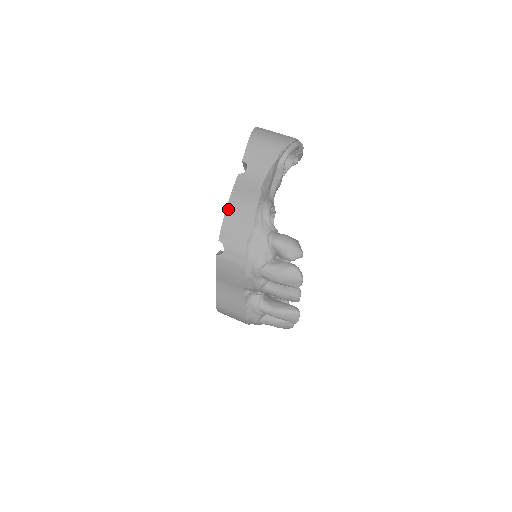
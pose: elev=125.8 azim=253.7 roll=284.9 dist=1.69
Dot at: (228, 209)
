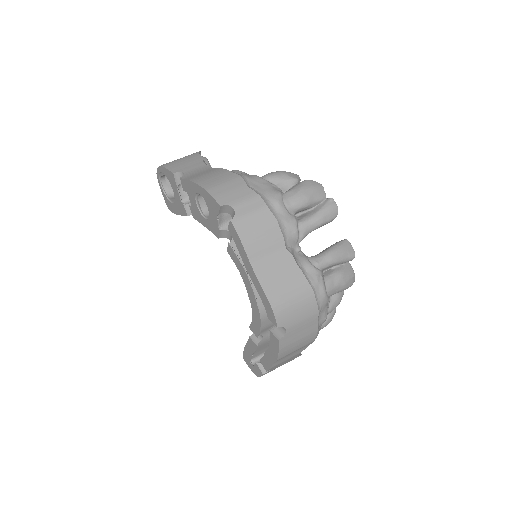
Dot at: (202, 185)
